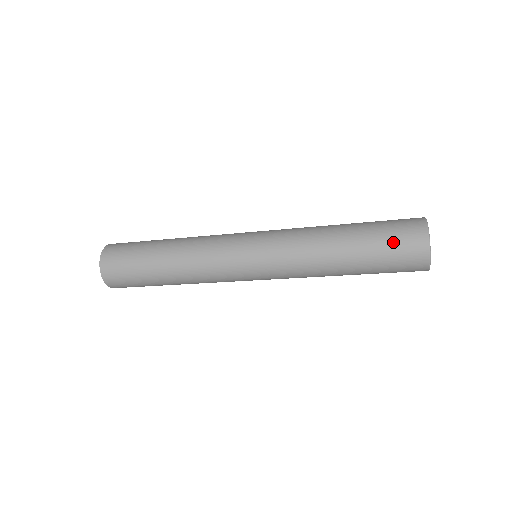
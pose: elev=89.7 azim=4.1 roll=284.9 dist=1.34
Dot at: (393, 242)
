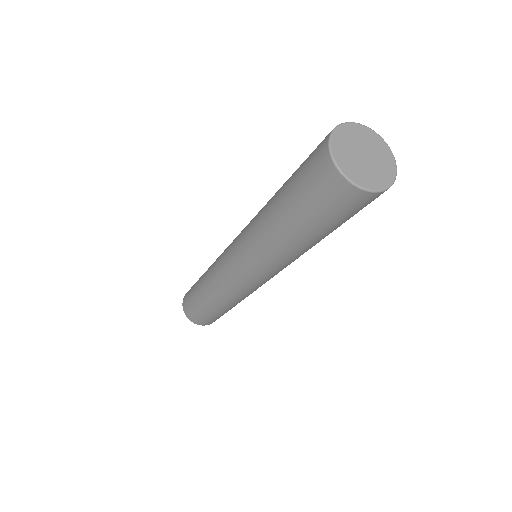
Dot at: (305, 162)
